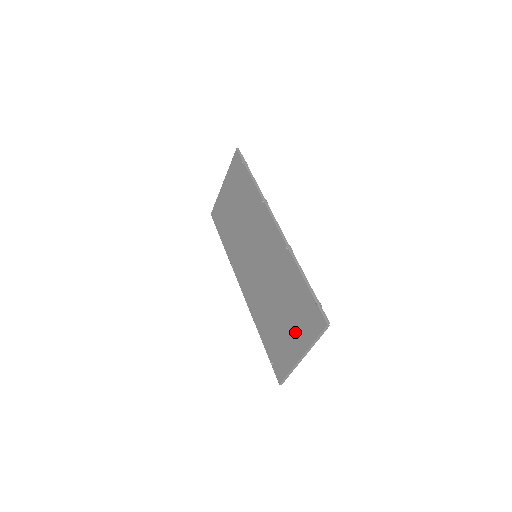
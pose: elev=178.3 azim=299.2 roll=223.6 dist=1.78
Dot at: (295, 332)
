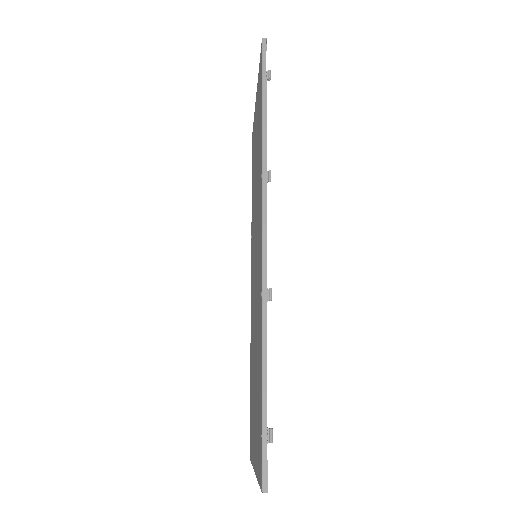
Dot at: (255, 429)
